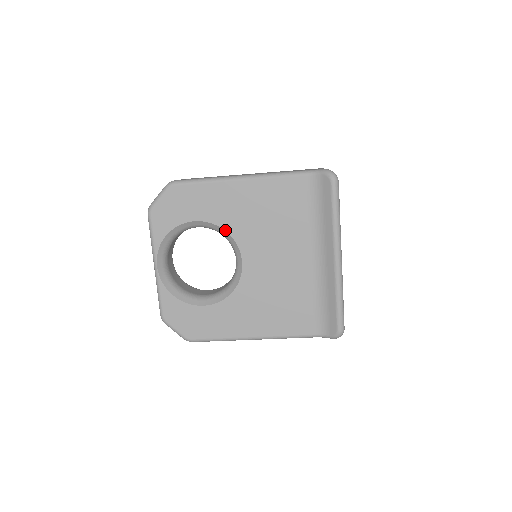
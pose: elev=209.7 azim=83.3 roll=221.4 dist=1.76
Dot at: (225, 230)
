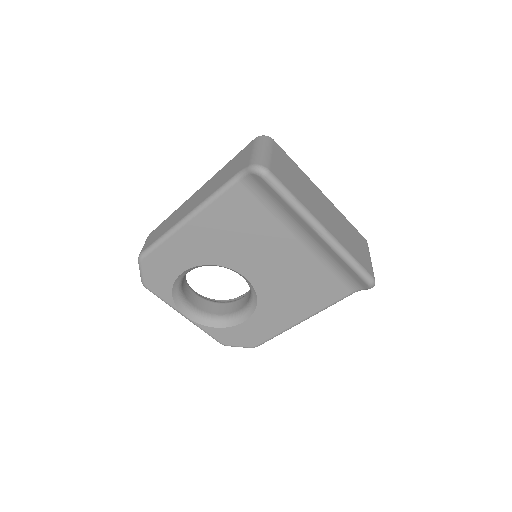
Dot at: (211, 265)
